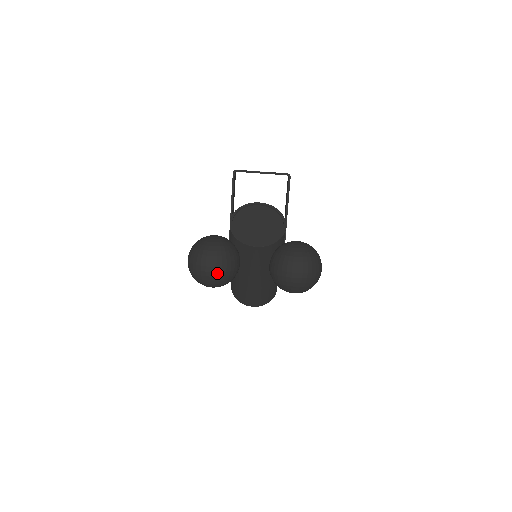
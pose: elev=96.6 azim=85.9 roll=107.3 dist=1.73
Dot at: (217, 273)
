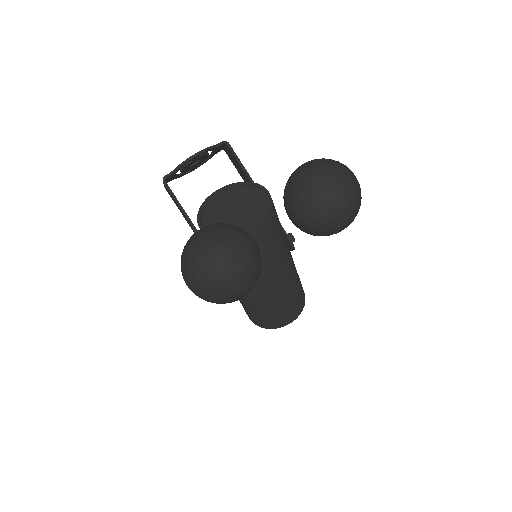
Dot at: (238, 265)
